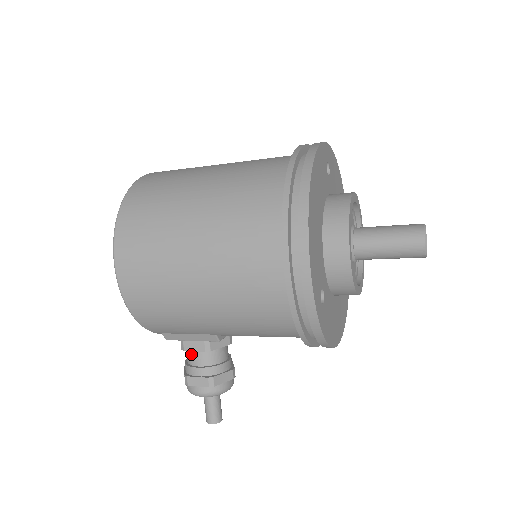
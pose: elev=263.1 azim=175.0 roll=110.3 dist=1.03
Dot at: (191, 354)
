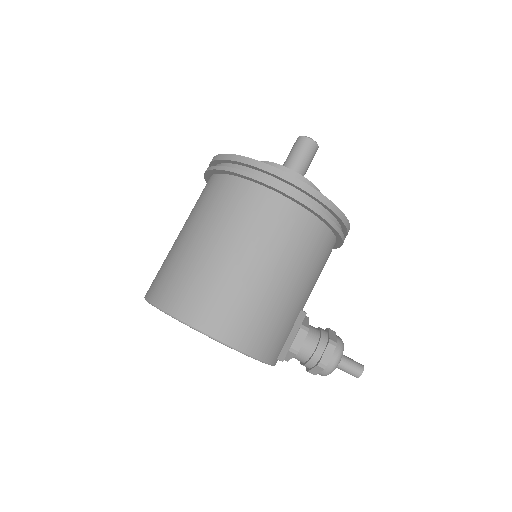
Dot at: (303, 349)
